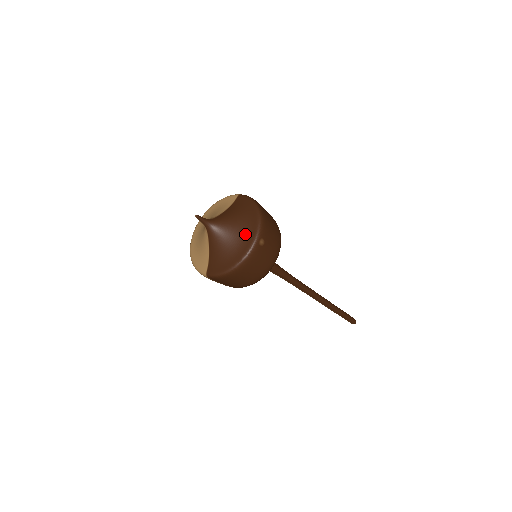
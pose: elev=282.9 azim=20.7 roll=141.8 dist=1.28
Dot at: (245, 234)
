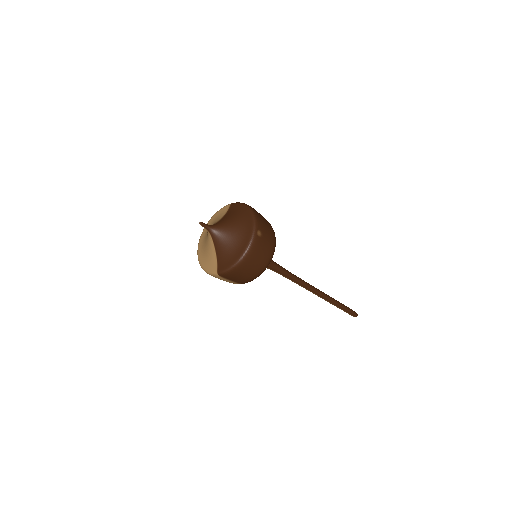
Dot at: (244, 230)
